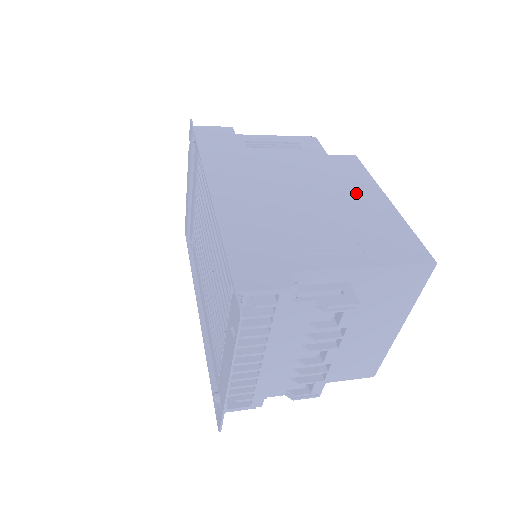
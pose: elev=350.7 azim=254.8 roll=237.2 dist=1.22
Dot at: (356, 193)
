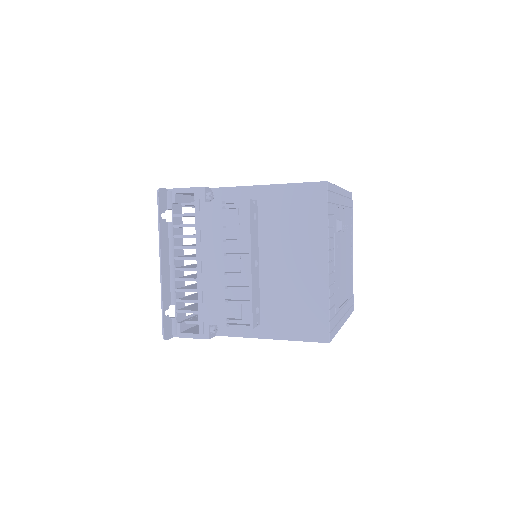
Dot at: occluded
